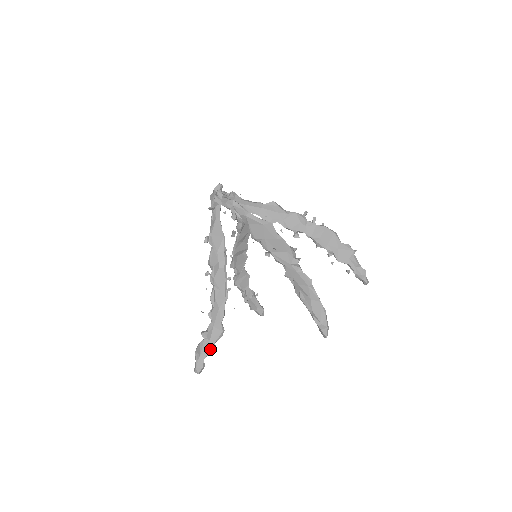
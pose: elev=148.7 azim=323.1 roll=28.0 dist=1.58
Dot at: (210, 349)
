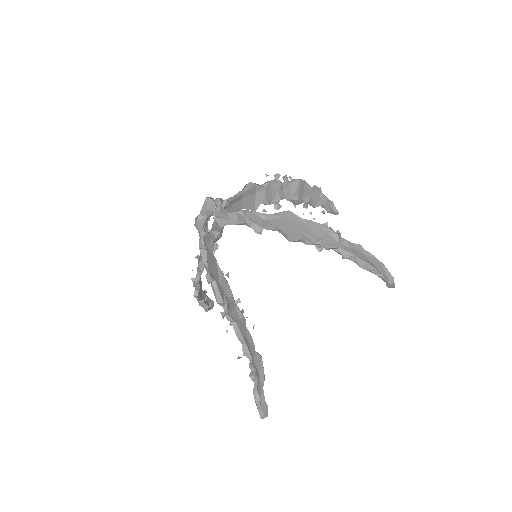
Dot at: (263, 385)
